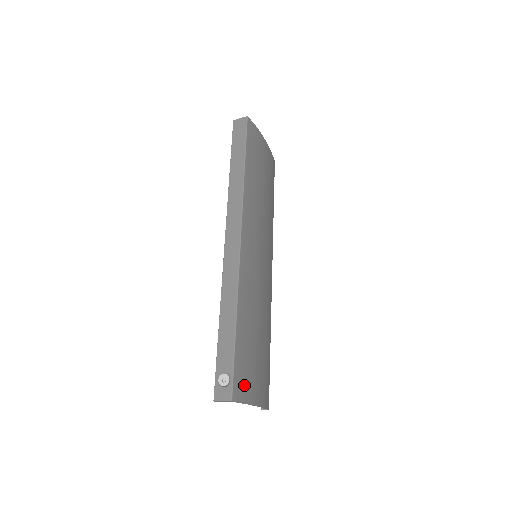
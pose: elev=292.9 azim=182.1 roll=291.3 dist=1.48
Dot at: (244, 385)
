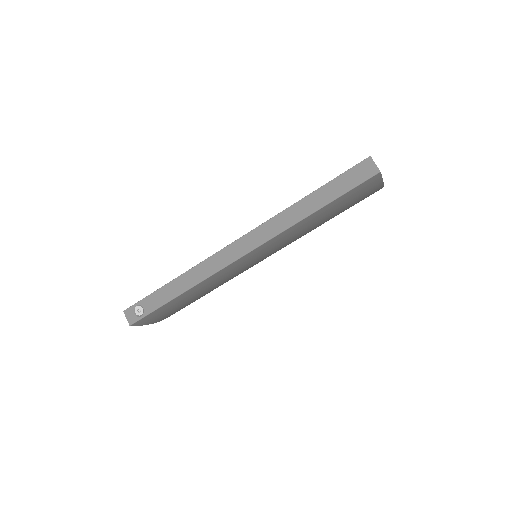
Dot at: (151, 319)
